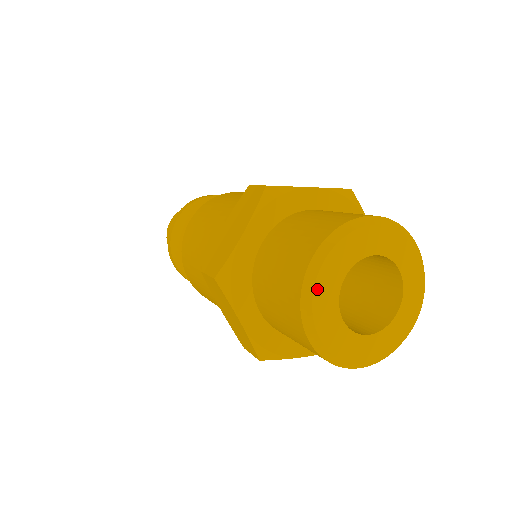
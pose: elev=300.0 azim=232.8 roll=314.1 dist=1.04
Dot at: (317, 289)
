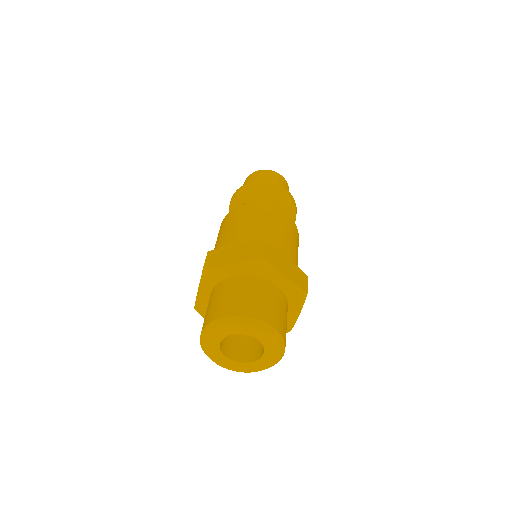
Dot at: (218, 327)
